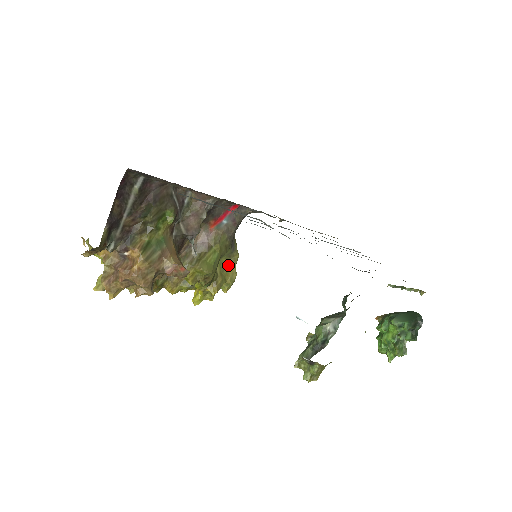
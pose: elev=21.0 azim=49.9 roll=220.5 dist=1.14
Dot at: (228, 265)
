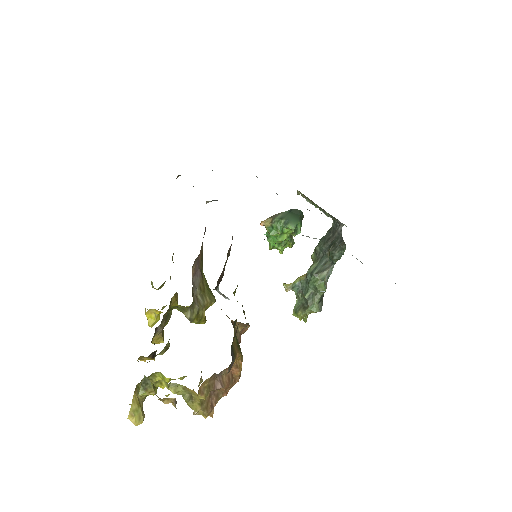
Dot at: occluded
